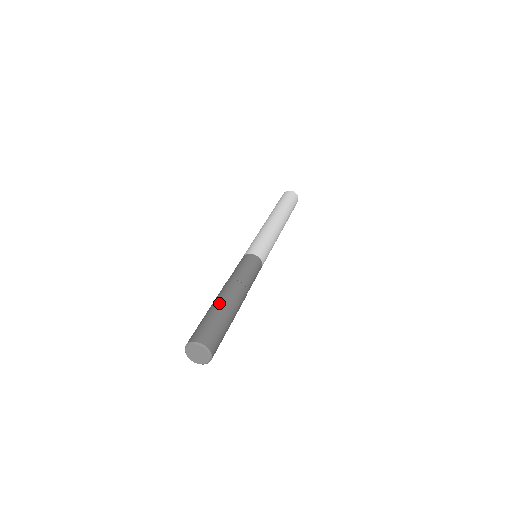
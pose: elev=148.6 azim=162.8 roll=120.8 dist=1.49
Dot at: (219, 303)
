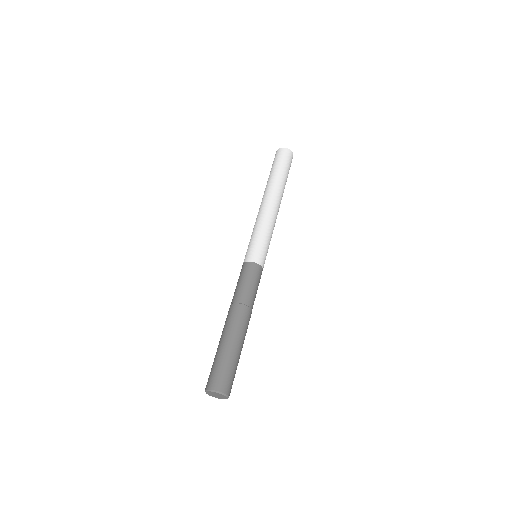
Dot at: (239, 342)
